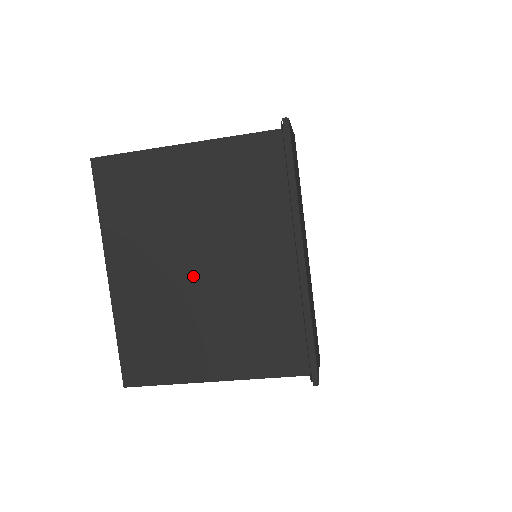
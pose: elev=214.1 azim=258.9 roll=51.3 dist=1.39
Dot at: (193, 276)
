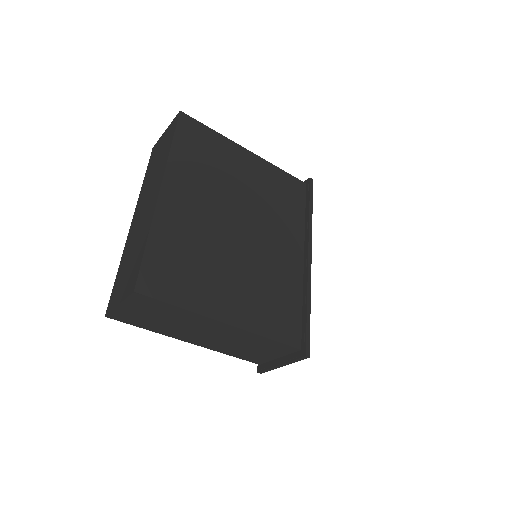
Dot at: (232, 231)
